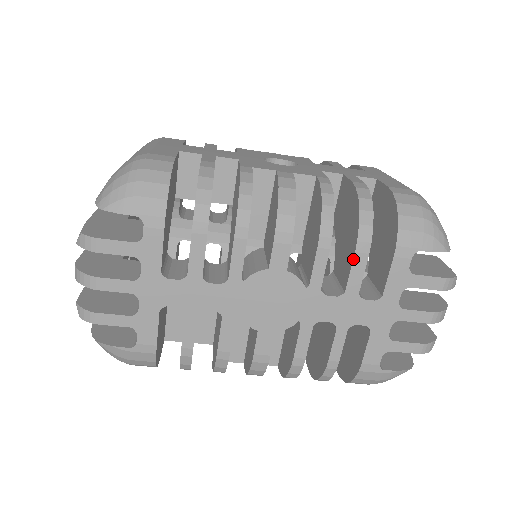
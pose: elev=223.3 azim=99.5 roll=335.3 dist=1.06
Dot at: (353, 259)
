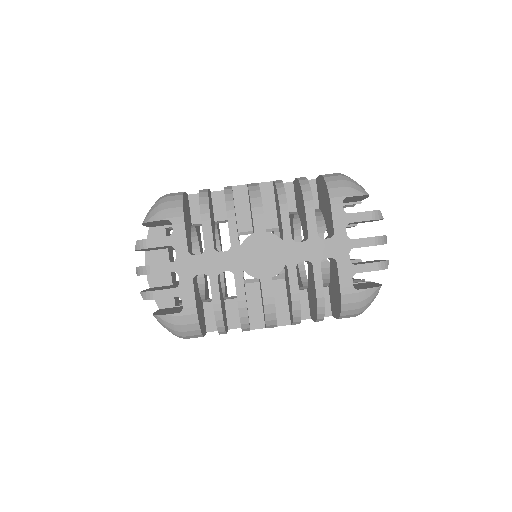
Dot at: (305, 213)
